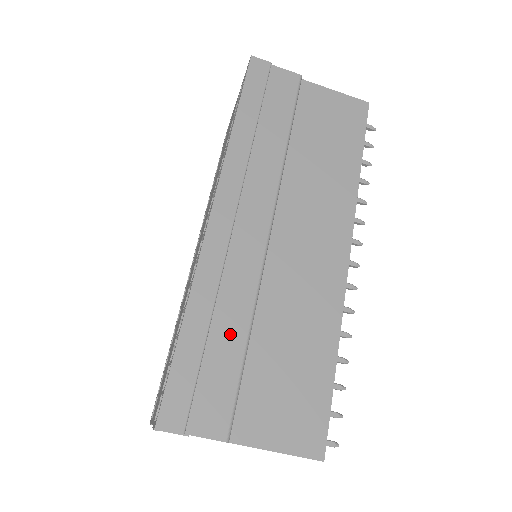
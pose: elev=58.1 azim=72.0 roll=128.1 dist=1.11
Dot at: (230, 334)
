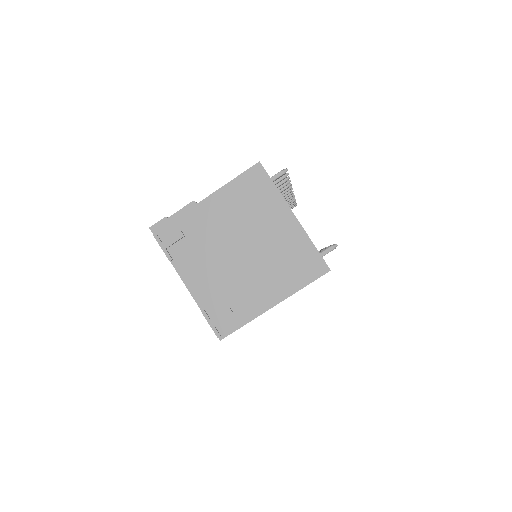
Dot at: occluded
